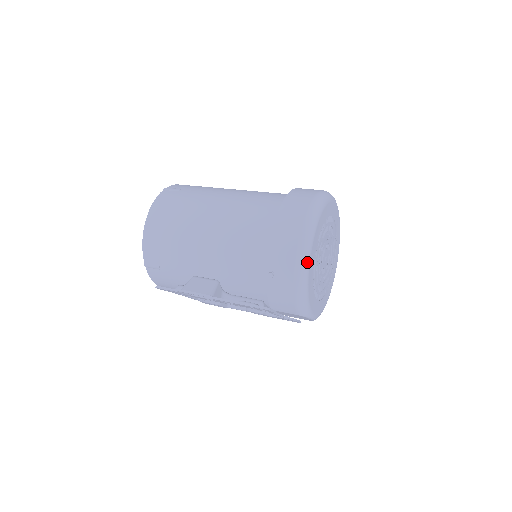
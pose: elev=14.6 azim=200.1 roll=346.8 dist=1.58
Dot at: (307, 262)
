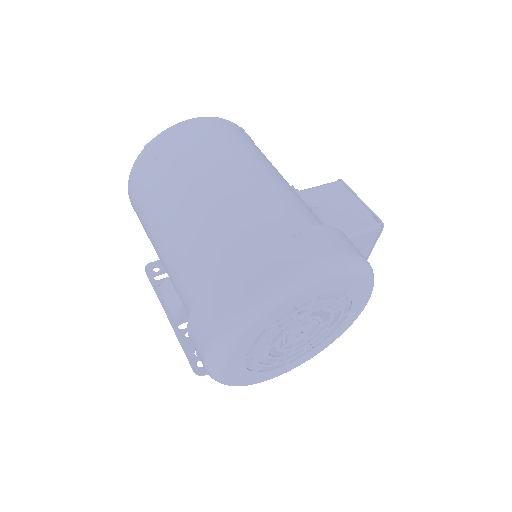
Dot at: (220, 378)
